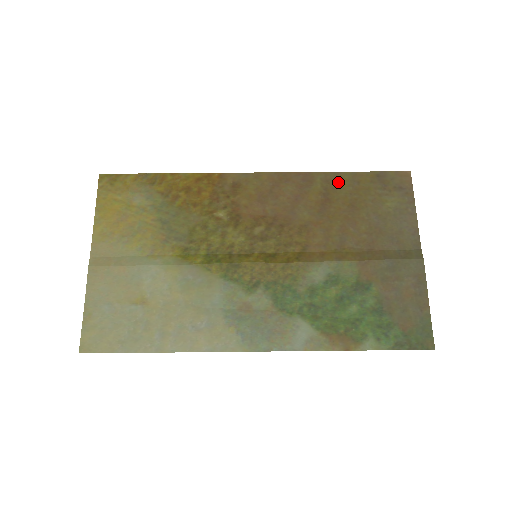
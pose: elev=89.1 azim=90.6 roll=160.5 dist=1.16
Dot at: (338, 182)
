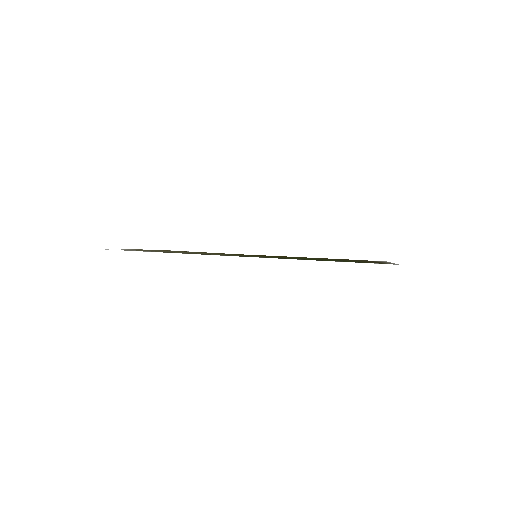
Dot at: occluded
